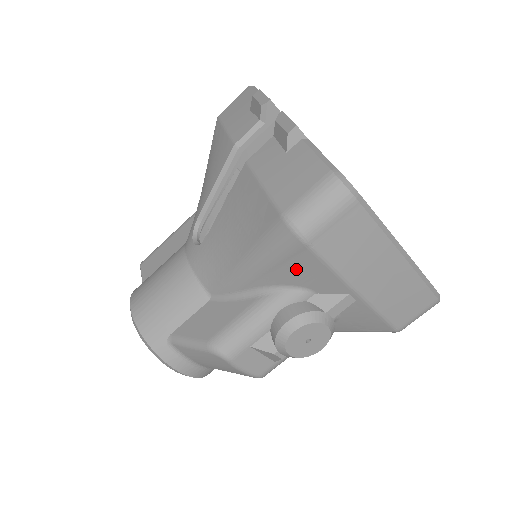
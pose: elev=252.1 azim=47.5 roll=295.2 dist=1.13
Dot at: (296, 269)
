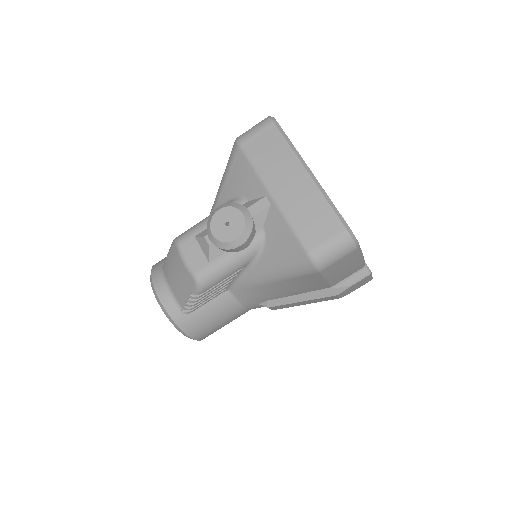
Dot at: (237, 176)
